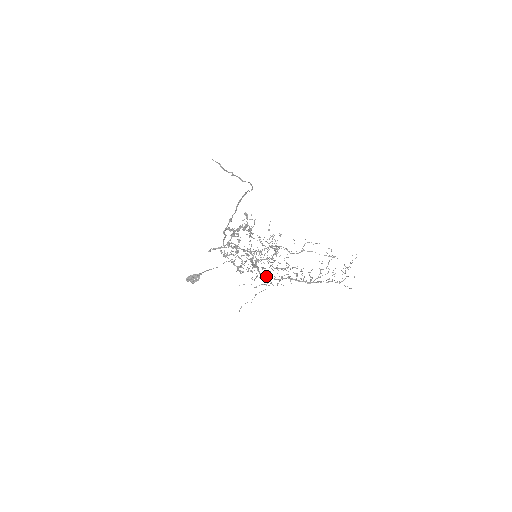
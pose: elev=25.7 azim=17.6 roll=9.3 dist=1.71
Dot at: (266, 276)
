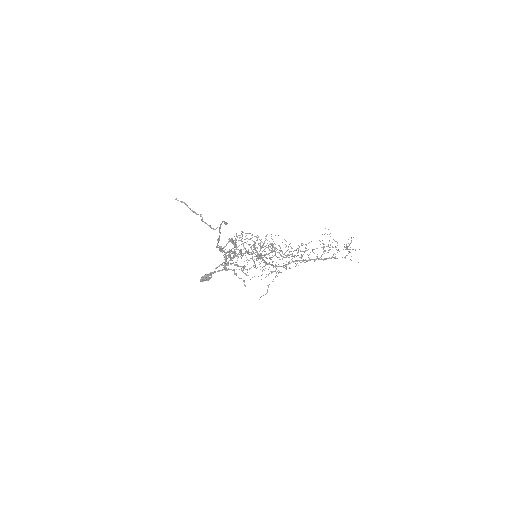
Dot at: occluded
